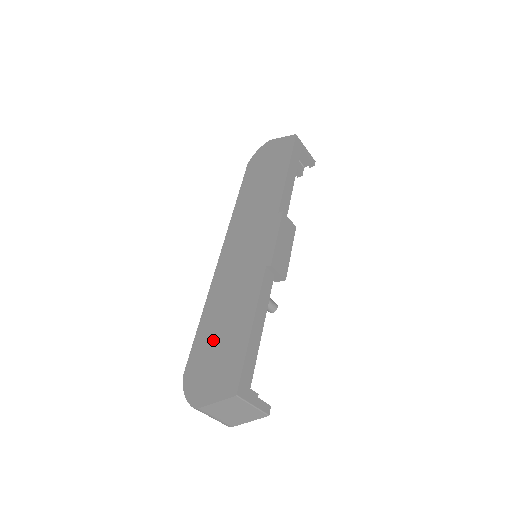
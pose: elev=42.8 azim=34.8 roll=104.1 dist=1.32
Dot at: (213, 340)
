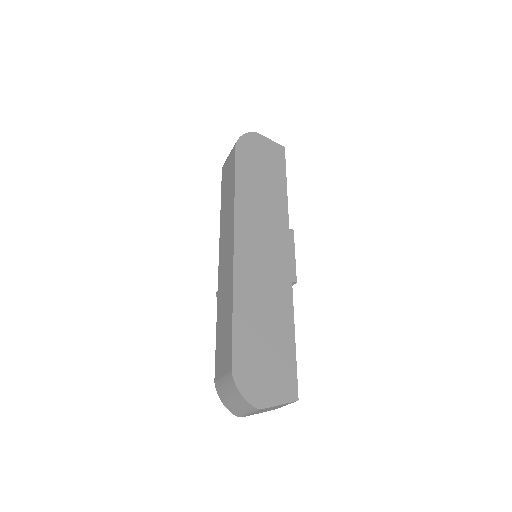
Dot at: (257, 342)
